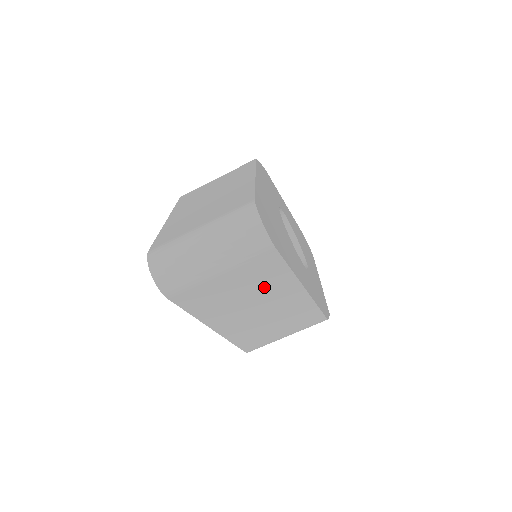
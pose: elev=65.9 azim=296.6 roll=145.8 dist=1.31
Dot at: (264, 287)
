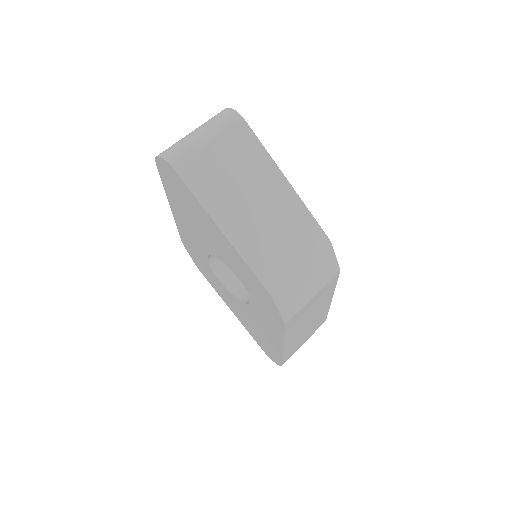
Dot at: (251, 170)
